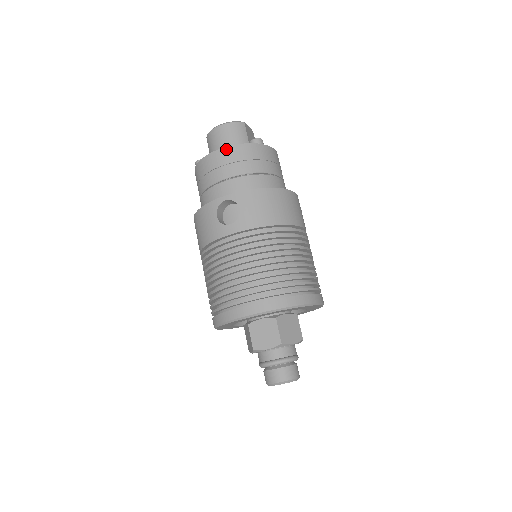
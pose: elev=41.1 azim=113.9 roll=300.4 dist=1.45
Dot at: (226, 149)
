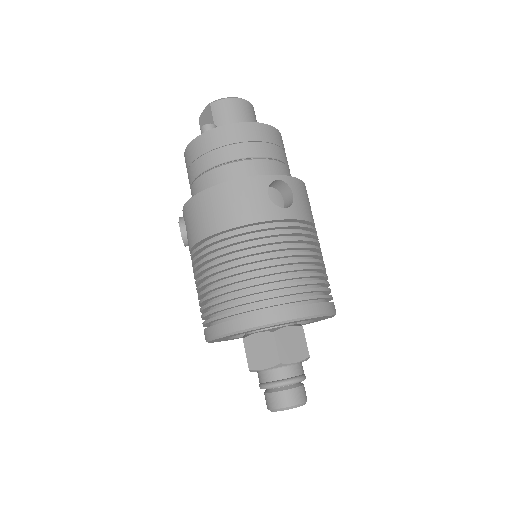
Dot at: (265, 126)
